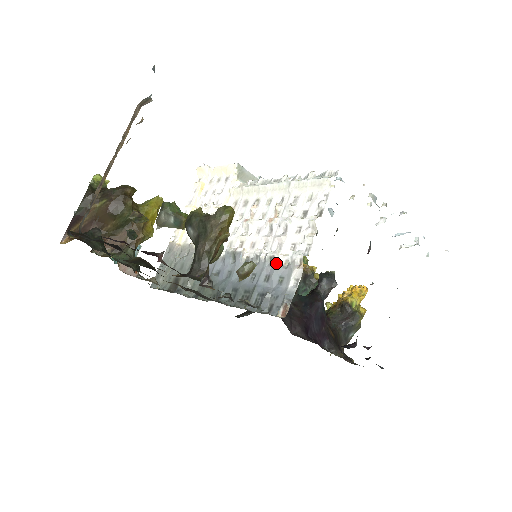
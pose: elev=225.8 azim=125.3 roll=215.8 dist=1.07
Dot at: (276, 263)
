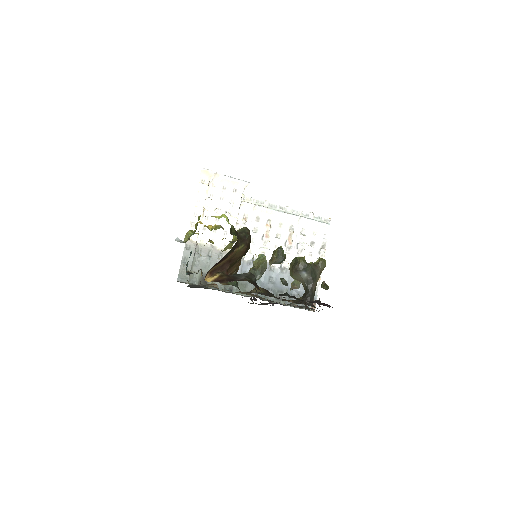
Dot at: occluded
